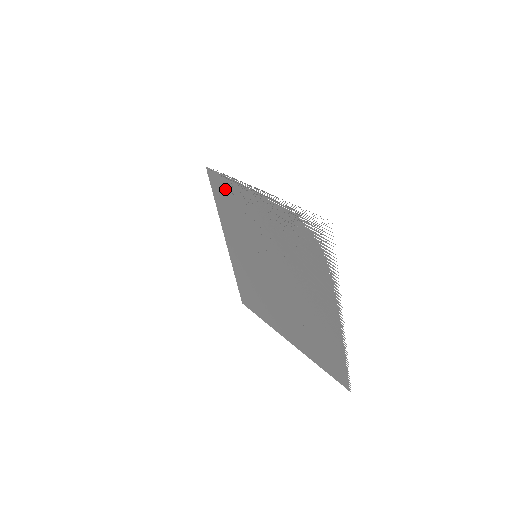
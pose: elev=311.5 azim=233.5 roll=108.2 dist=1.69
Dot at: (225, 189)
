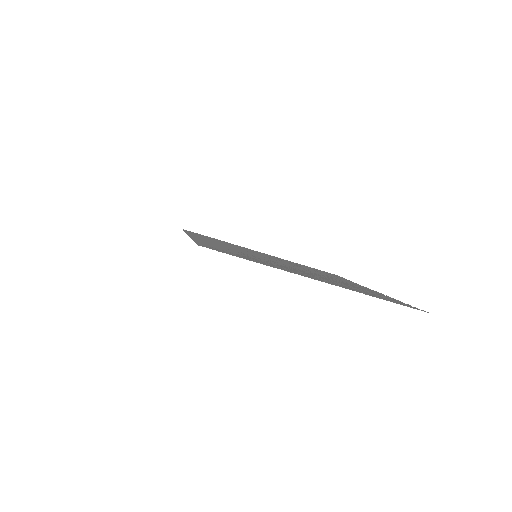
Dot at: occluded
